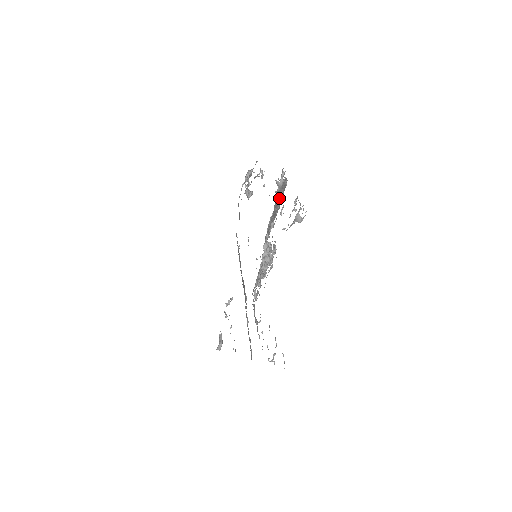
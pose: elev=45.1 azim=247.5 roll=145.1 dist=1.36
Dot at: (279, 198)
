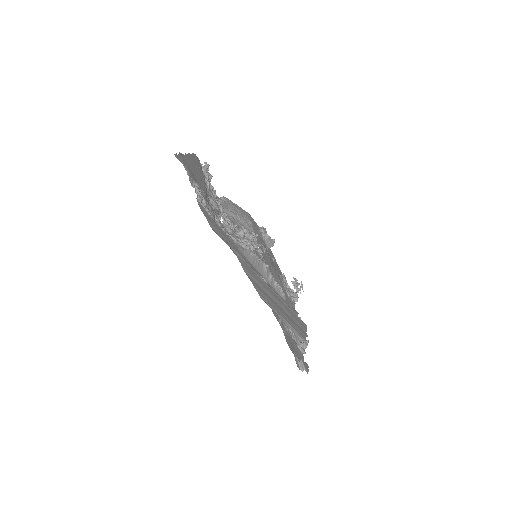
Dot at: (229, 206)
